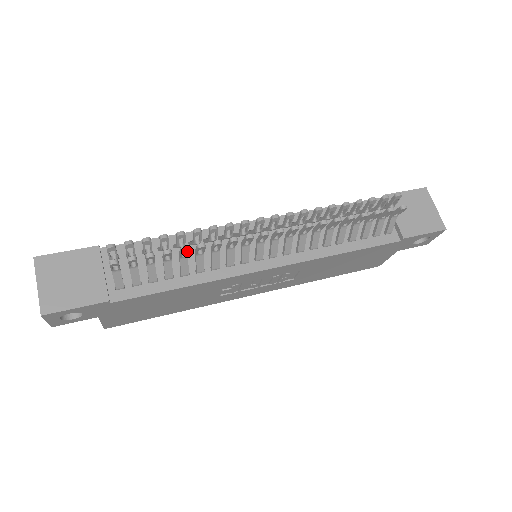
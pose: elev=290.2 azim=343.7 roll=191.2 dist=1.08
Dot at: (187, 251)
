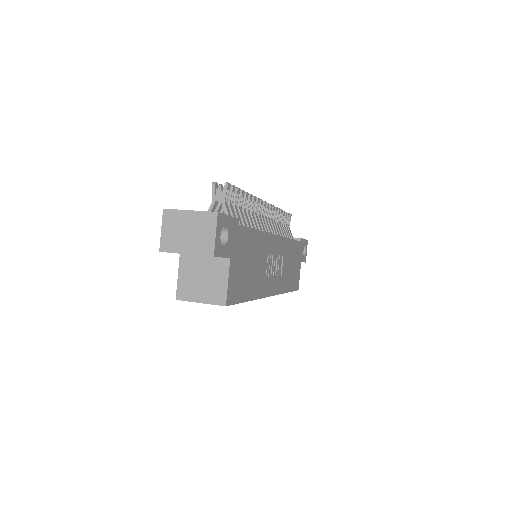
Dot at: (247, 196)
